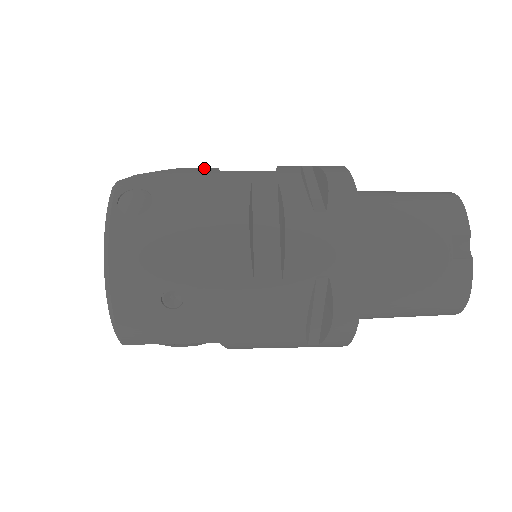
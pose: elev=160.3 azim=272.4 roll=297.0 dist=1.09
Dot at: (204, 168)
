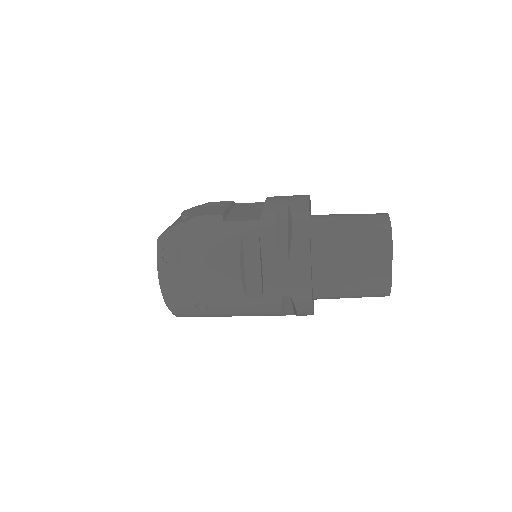
Dot at: (213, 216)
